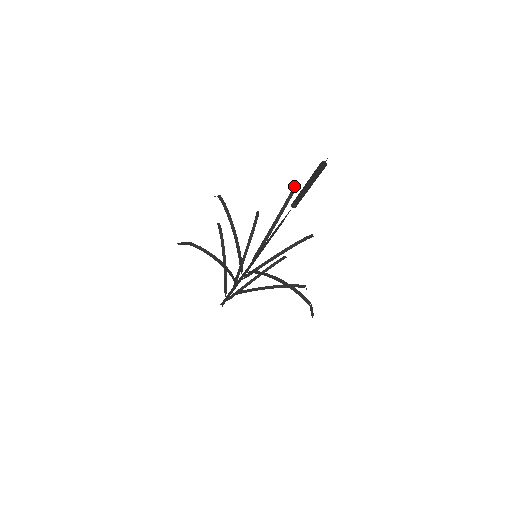
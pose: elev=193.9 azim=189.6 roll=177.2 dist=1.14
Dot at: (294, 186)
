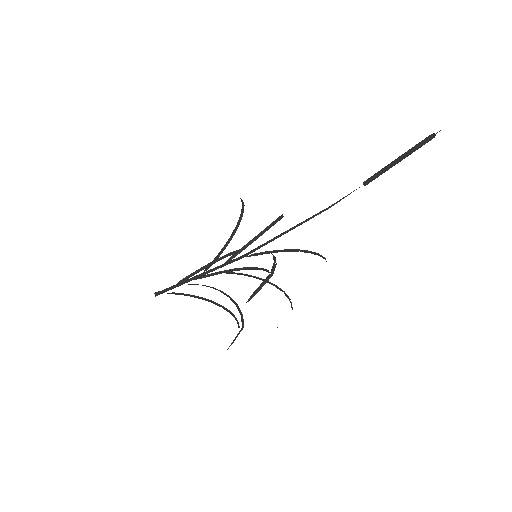
Dot at: occluded
